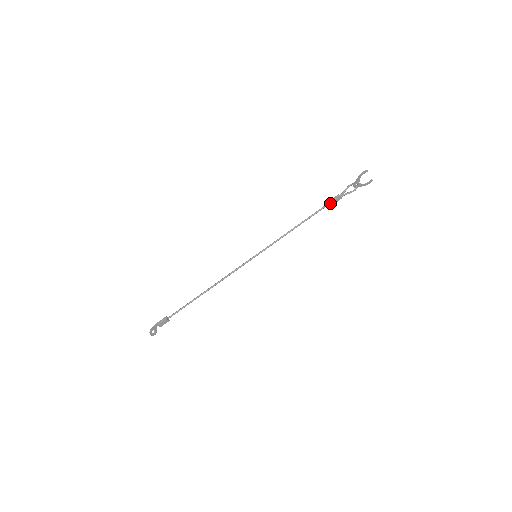
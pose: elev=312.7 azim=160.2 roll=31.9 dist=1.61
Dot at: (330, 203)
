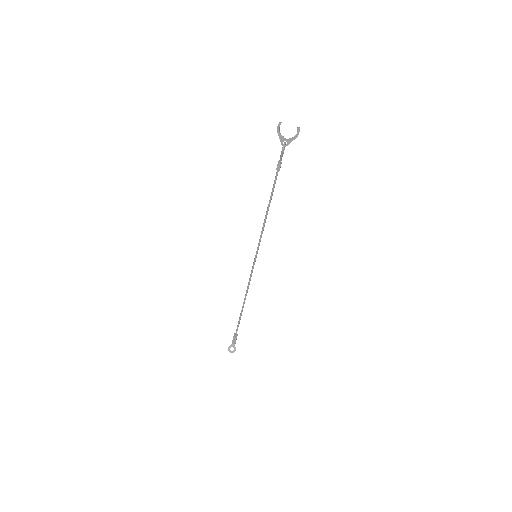
Dot at: (277, 175)
